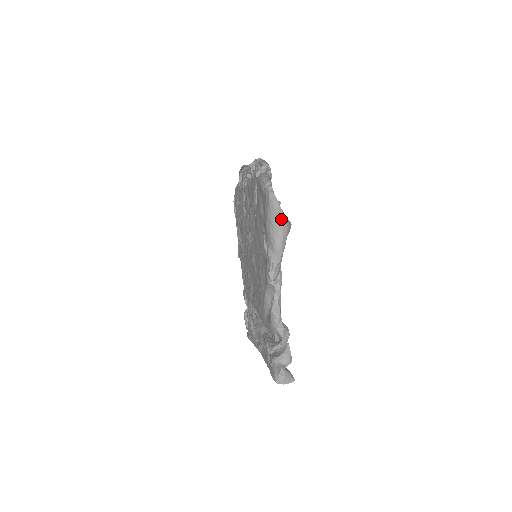
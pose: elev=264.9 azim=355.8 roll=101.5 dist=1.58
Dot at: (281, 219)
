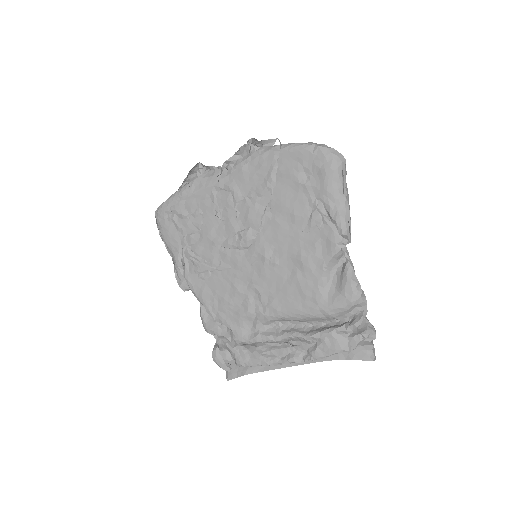
Dot at: (346, 174)
